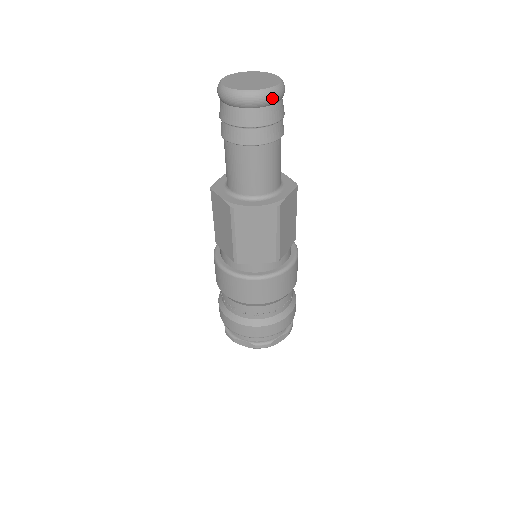
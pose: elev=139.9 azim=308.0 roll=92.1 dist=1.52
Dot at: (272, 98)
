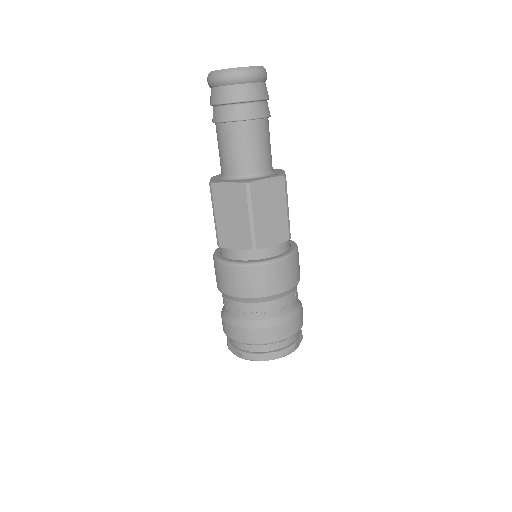
Dot at: (239, 76)
